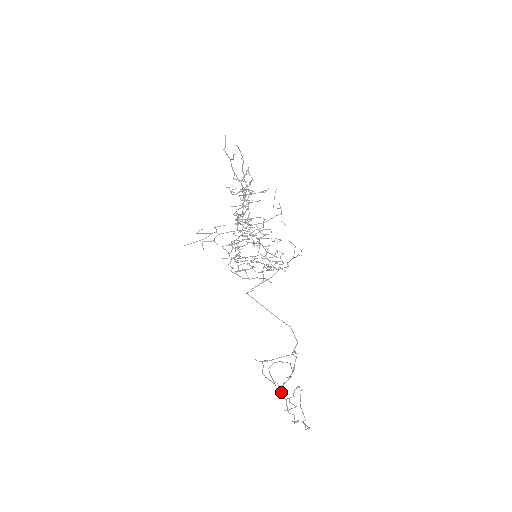
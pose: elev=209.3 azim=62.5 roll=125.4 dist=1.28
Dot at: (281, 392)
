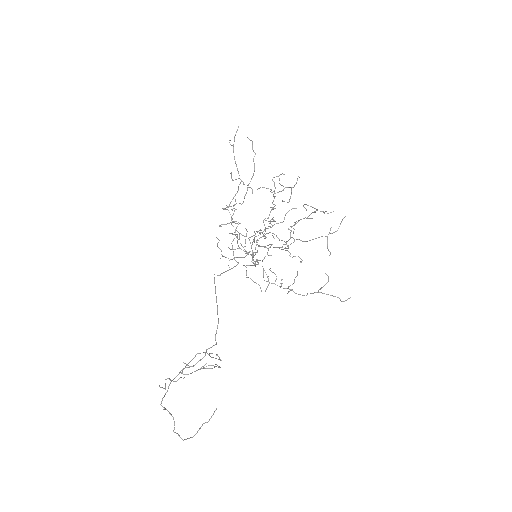
Dot at: (177, 375)
